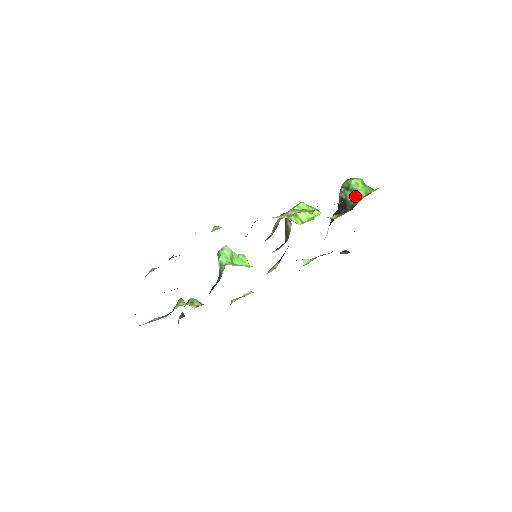
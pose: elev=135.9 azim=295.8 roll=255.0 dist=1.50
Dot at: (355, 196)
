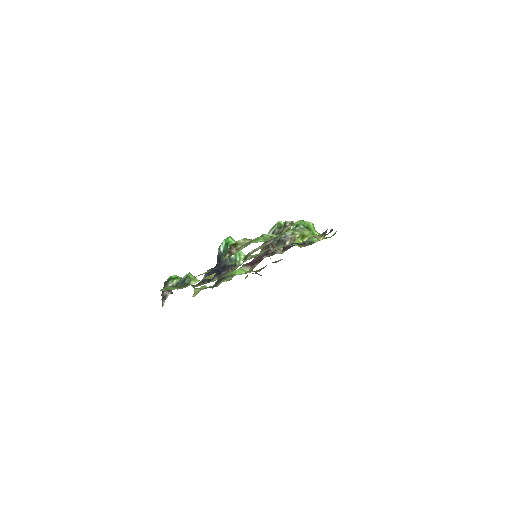
Dot at: (313, 236)
